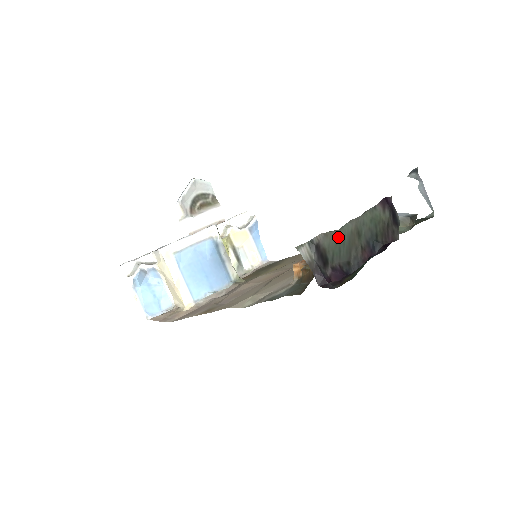
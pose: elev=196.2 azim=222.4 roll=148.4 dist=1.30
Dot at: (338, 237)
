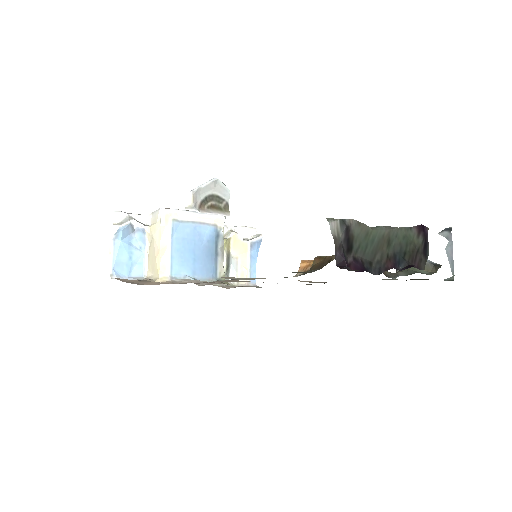
Dot at: (369, 233)
